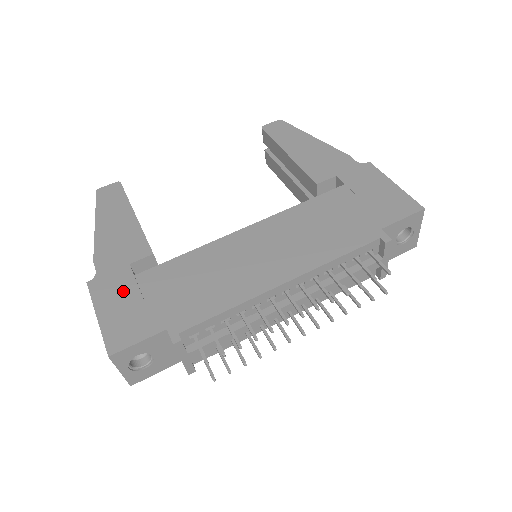
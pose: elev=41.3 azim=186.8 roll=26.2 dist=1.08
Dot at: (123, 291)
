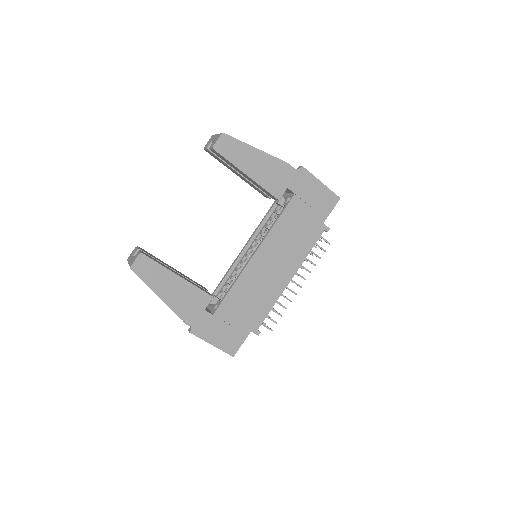
Dot at: (215, 326)
